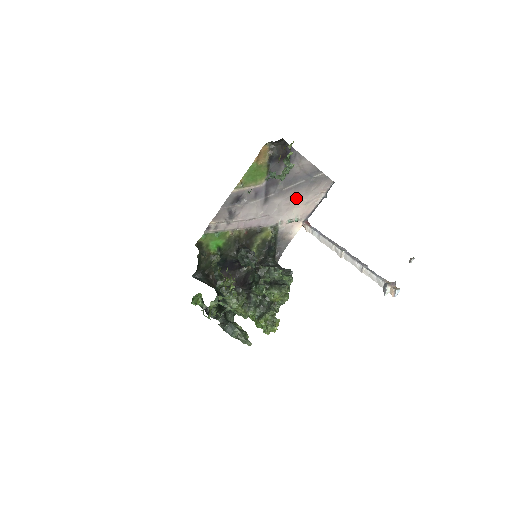
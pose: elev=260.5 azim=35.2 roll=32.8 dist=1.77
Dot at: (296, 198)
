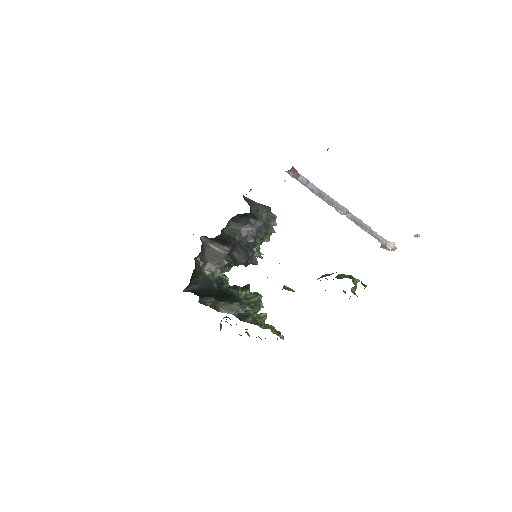
Dot at: occluded
